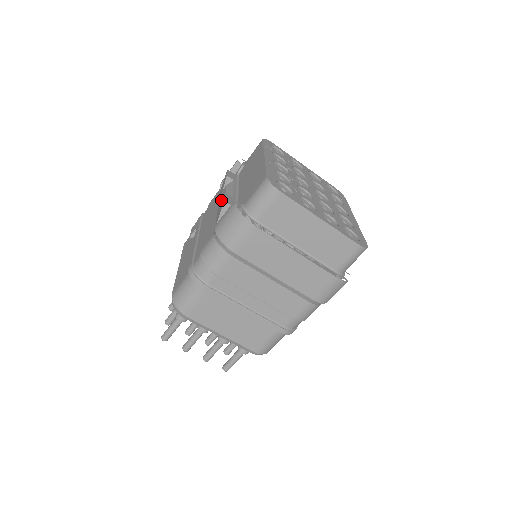
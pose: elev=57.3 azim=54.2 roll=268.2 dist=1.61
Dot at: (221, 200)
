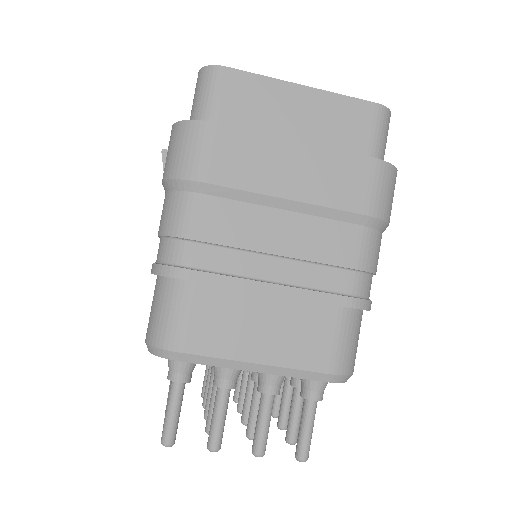
Dot at: occluded
